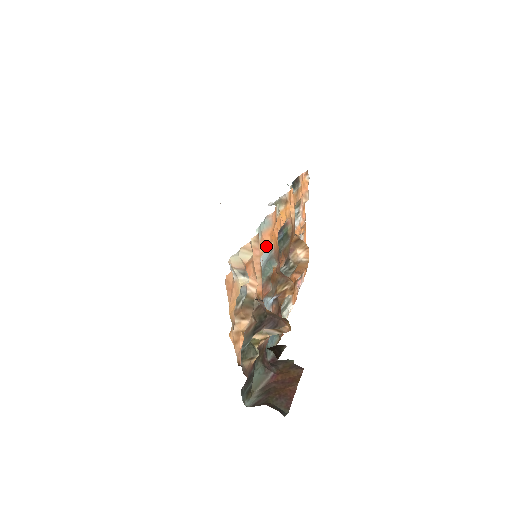
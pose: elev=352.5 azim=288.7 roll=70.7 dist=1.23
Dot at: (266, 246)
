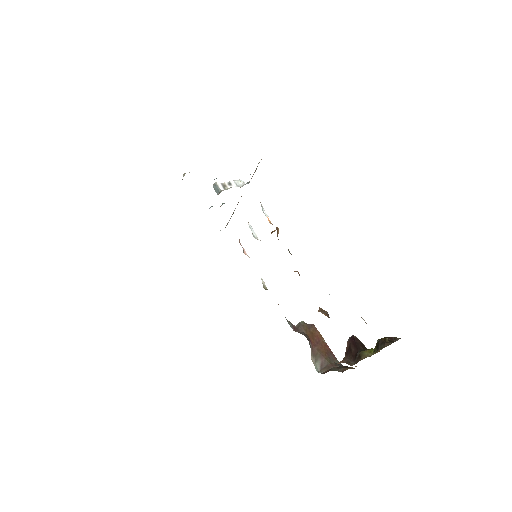
Dot at: occluded
